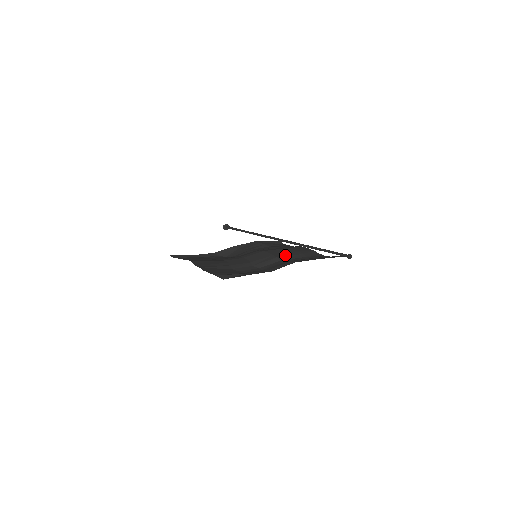
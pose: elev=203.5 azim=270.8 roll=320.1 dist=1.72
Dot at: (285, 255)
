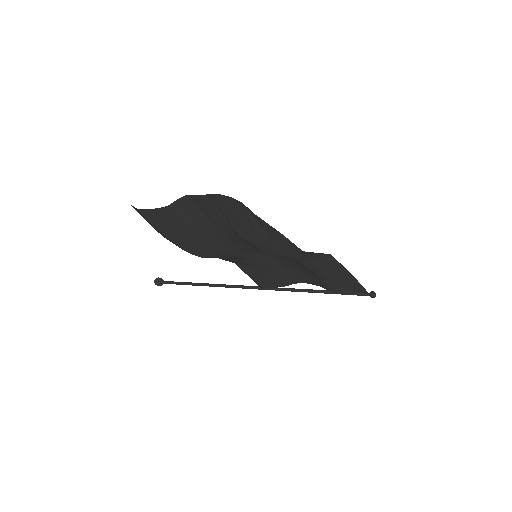
Dot at: (298, 263)
